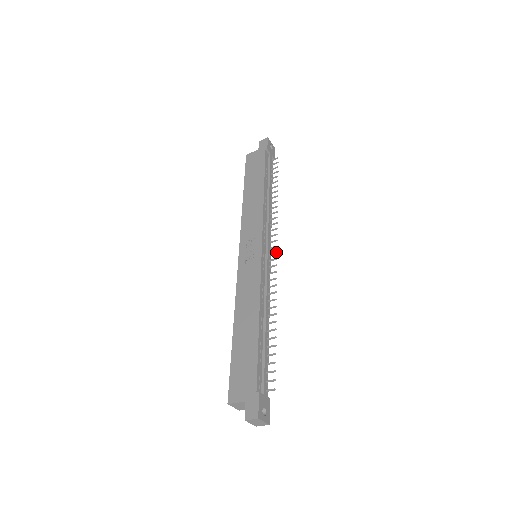
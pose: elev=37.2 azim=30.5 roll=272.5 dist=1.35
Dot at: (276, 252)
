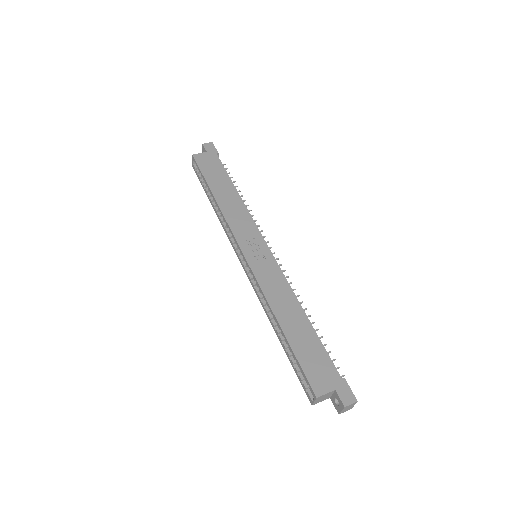
Dot at: occluded
